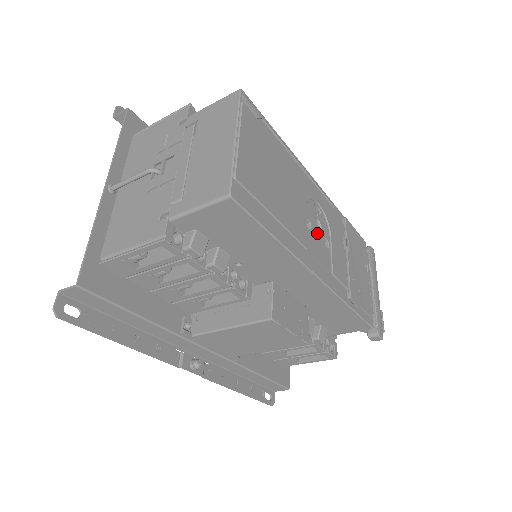
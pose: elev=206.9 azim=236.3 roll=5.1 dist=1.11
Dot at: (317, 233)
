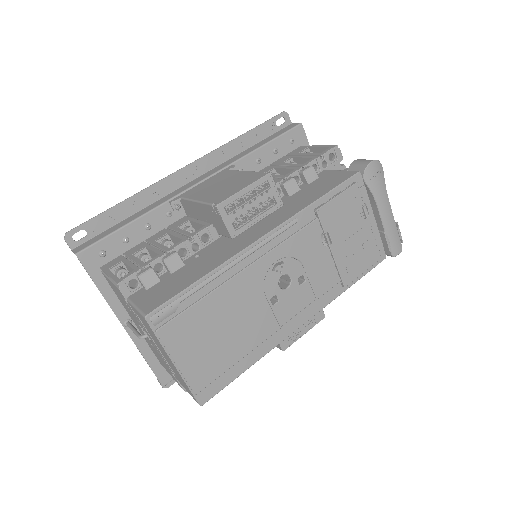
Dot at: (287, 291)
